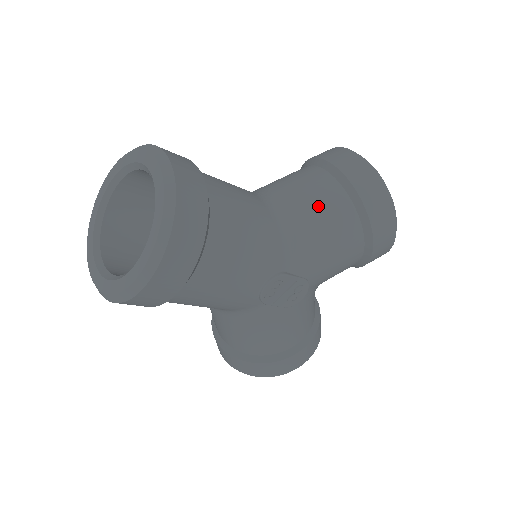
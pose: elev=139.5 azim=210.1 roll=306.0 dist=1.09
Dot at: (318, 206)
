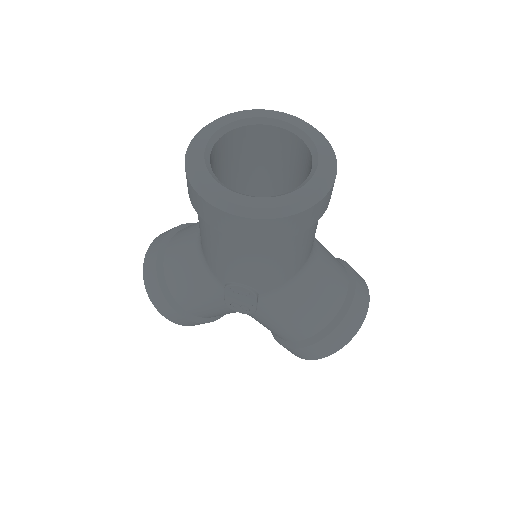
Dot at: (320, 298)
